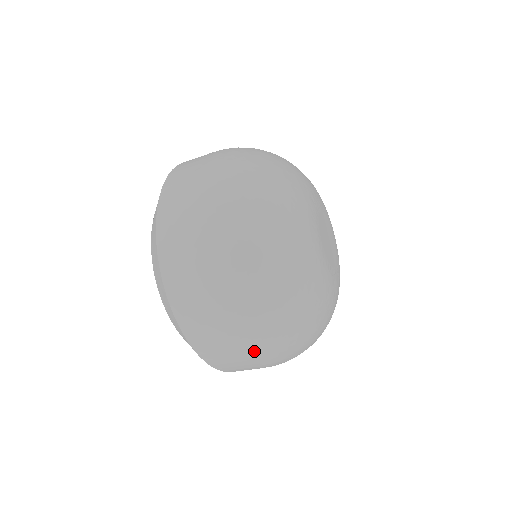
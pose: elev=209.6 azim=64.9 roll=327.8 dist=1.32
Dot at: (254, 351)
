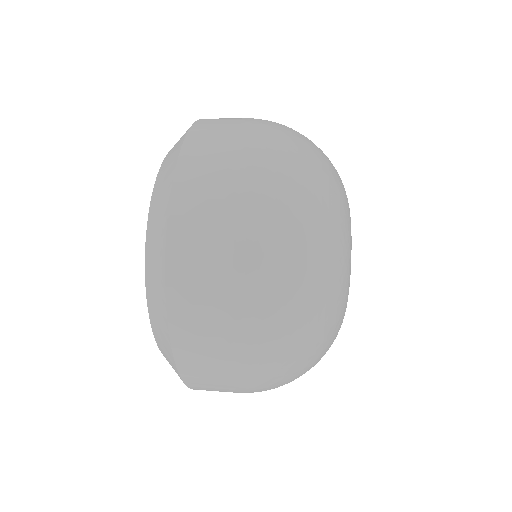
Dot at: occluded
